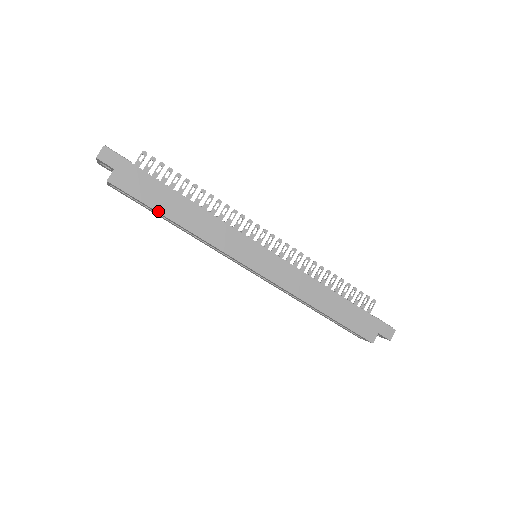
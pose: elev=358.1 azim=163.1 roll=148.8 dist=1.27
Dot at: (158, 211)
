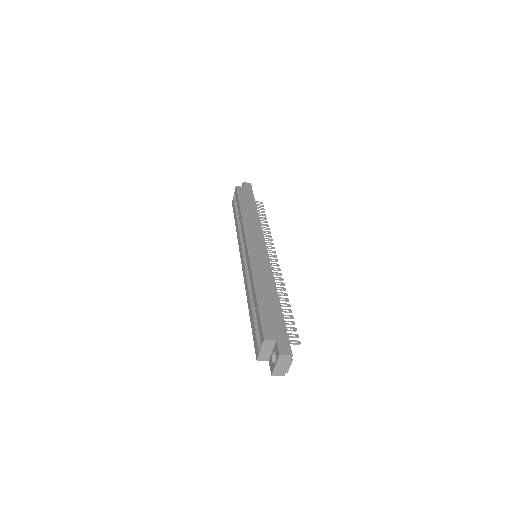
Dot at: (240, 203)
